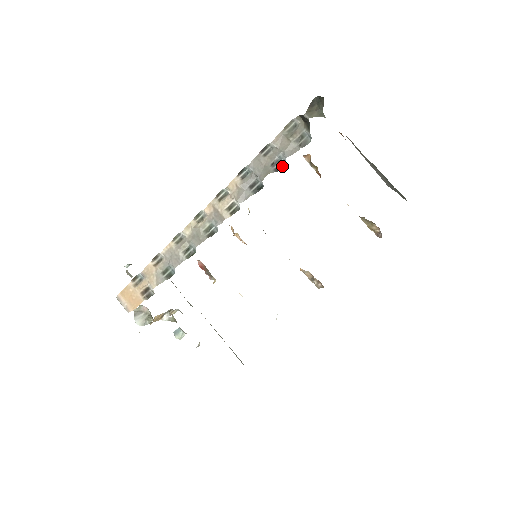
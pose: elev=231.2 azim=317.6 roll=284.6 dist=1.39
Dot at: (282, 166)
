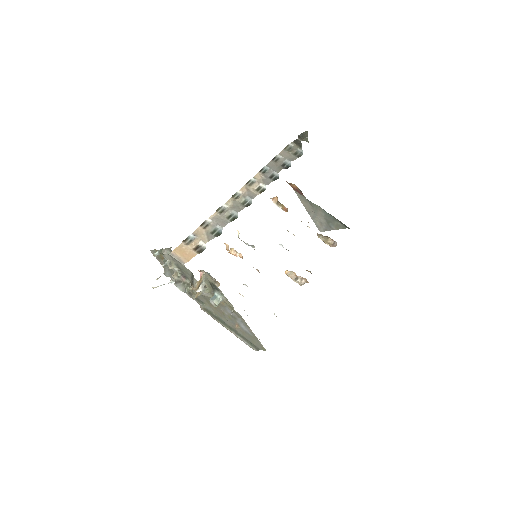
Dot at: (288, 167)
